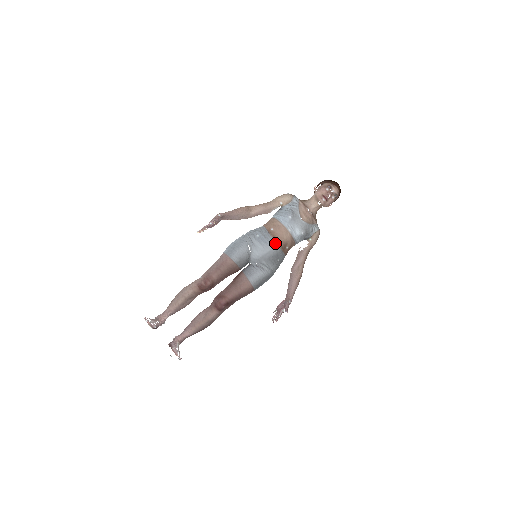
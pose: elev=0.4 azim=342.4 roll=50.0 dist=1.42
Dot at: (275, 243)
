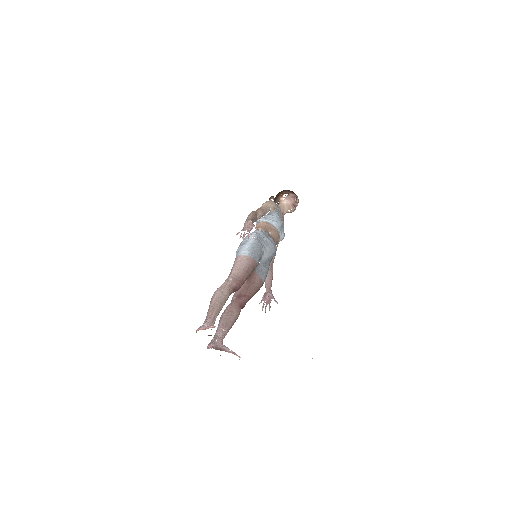
Dot at: occluded
